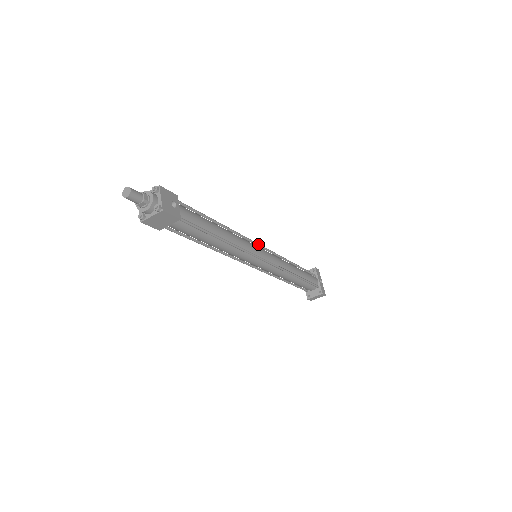
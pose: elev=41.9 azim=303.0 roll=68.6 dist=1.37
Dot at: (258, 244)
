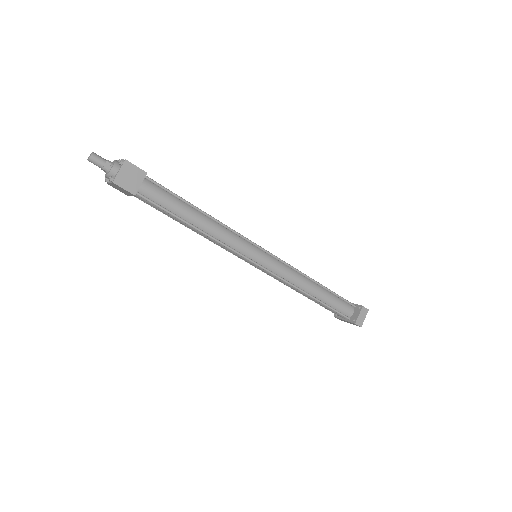
Dot at: occluded
